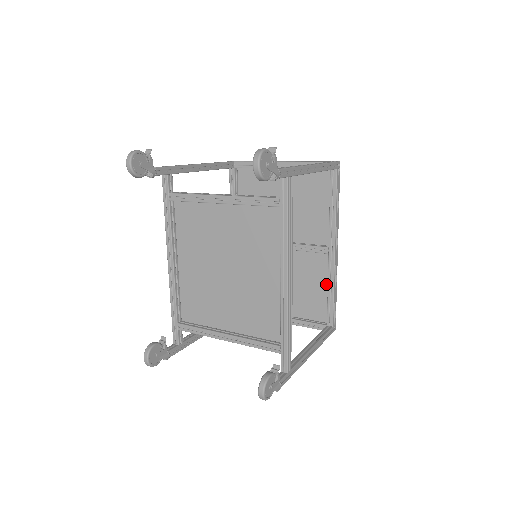
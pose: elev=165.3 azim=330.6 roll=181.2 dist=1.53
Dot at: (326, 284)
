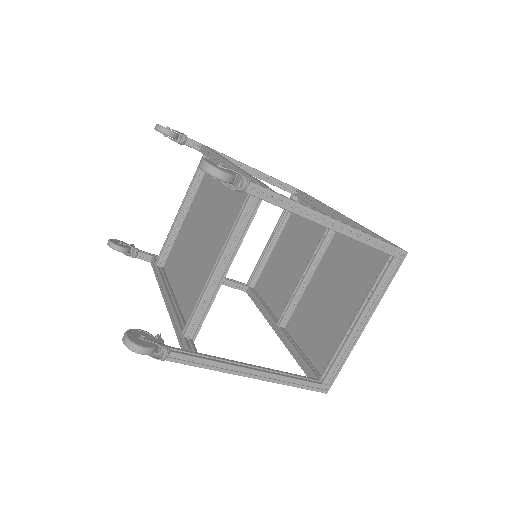
Dot at: occluded
